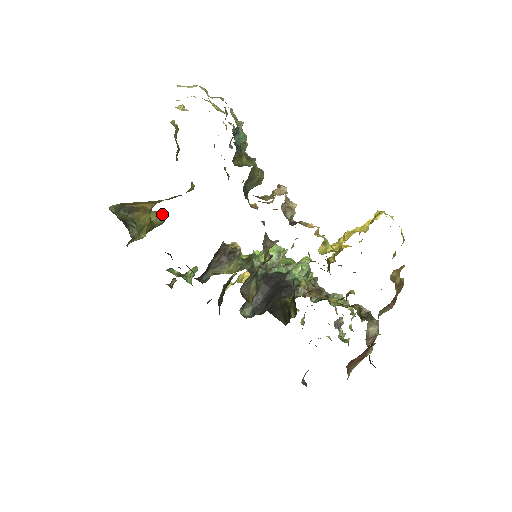
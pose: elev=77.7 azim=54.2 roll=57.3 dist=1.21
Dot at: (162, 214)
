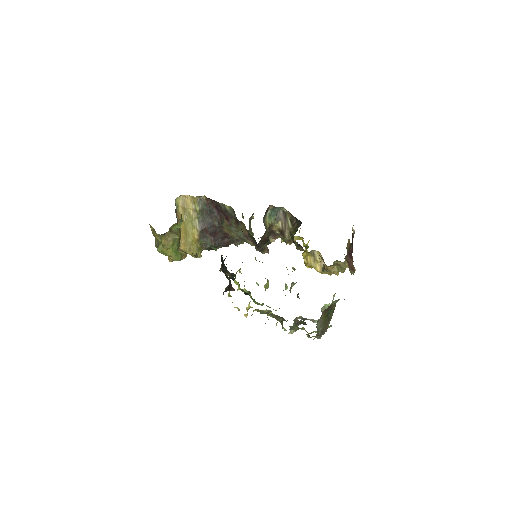
Dot at: occluded
